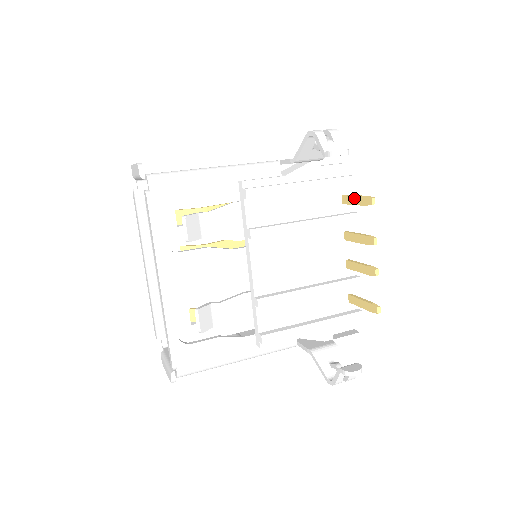
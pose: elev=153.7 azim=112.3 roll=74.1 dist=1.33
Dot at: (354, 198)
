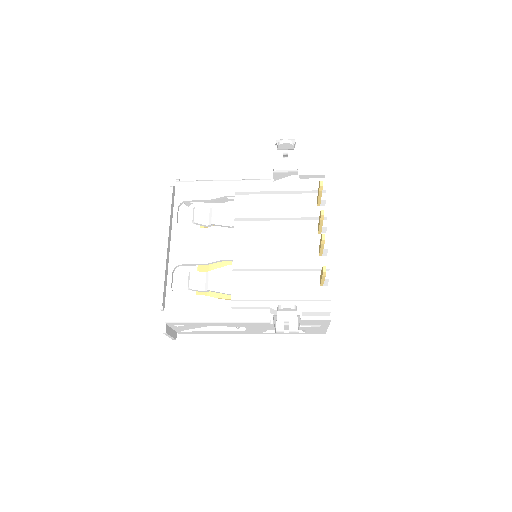
Dot at: occluded
